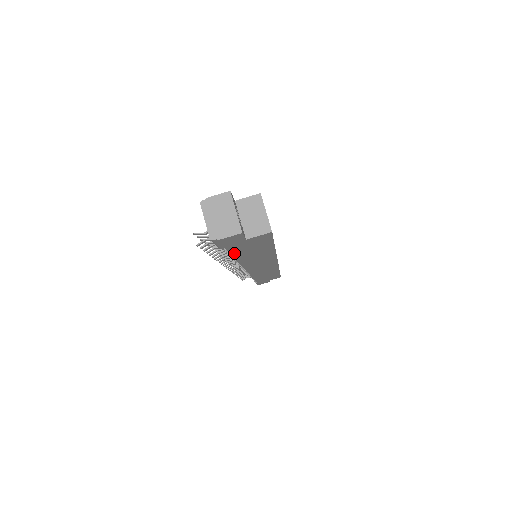
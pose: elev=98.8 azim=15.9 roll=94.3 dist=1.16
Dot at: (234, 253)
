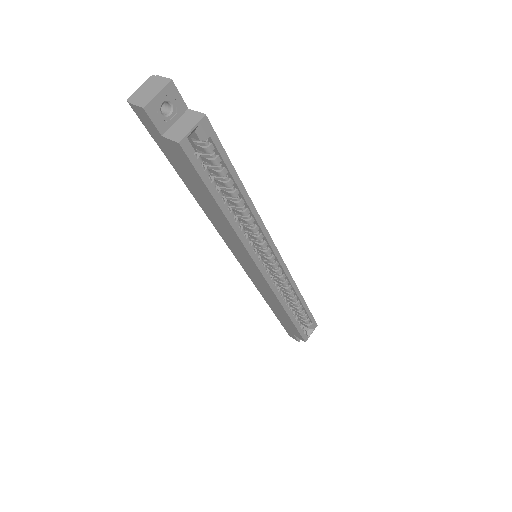
Dot at: (177, 170)
